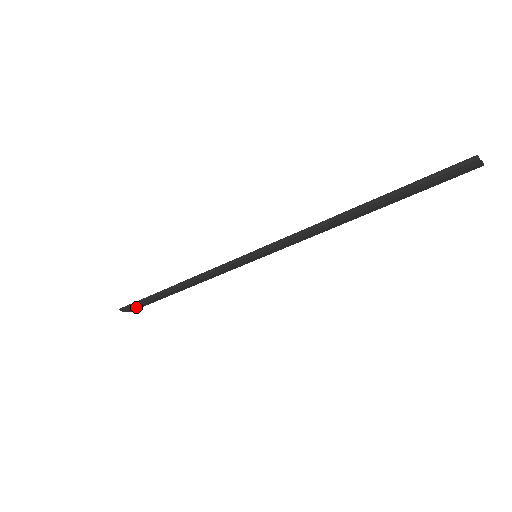
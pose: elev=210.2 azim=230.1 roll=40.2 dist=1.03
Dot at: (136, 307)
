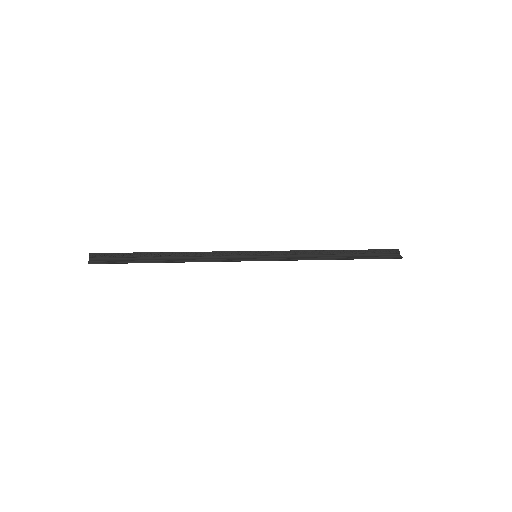
Dot at: (109, 261)
